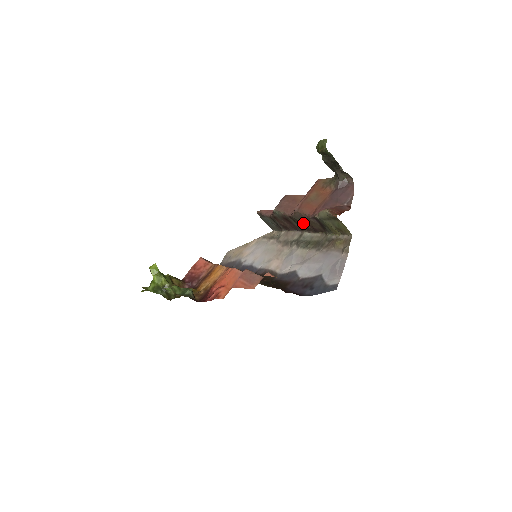
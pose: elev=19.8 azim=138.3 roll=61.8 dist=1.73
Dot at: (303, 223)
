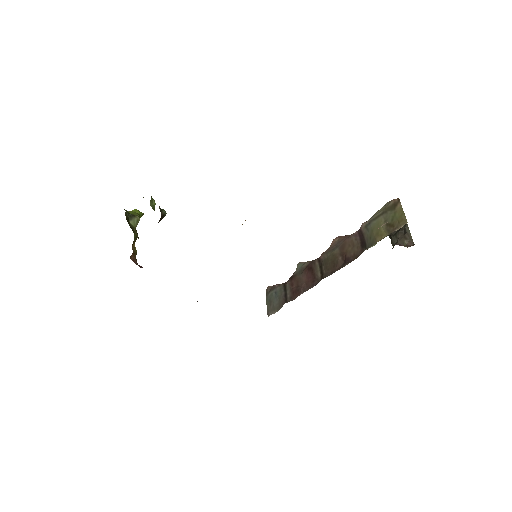
Dot at: (335, 255)
